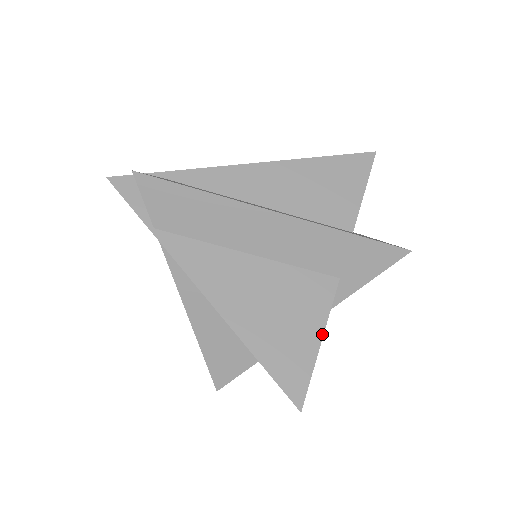
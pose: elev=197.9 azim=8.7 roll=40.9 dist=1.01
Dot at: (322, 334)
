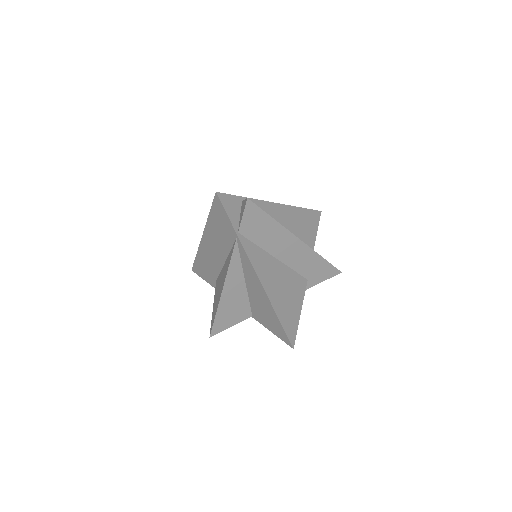
Dot at: (301, 309)
